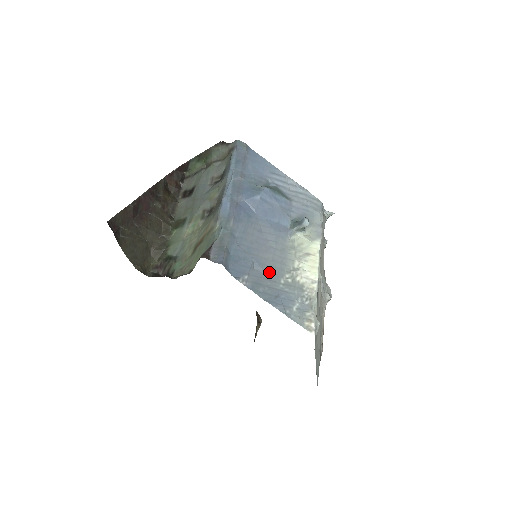
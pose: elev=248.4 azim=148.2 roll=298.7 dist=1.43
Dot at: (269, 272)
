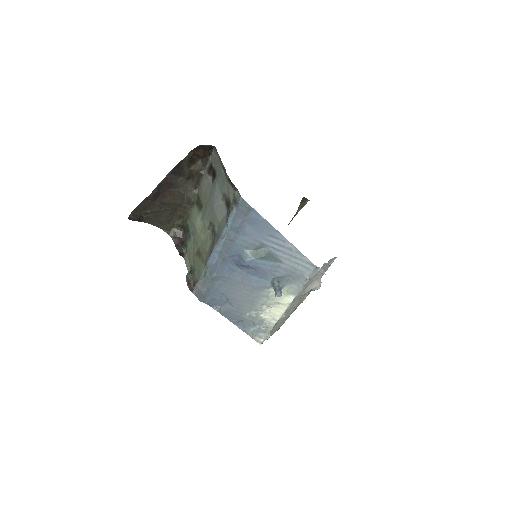
Dot at: (238, 308)
